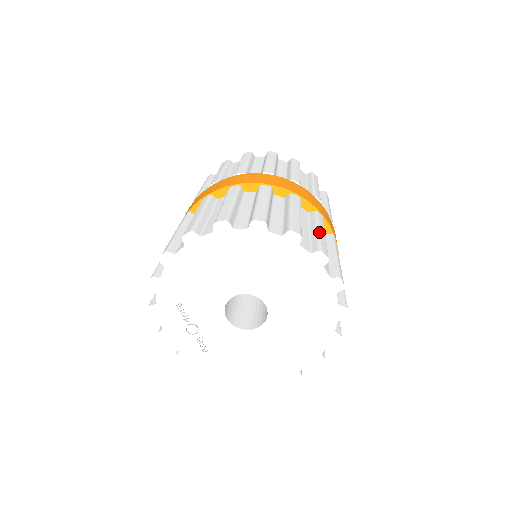
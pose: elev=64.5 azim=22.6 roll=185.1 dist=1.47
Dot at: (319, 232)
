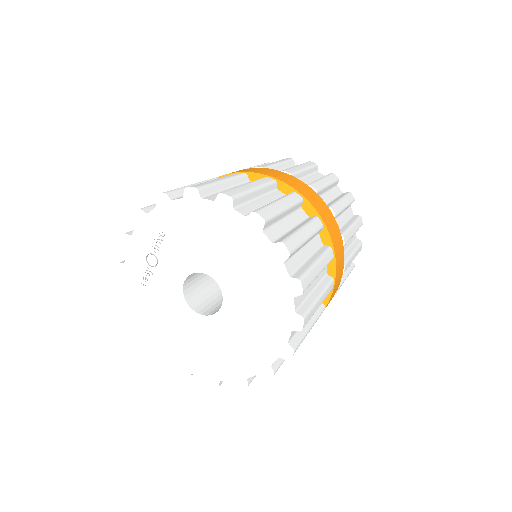
Dot at: (318, 300)
